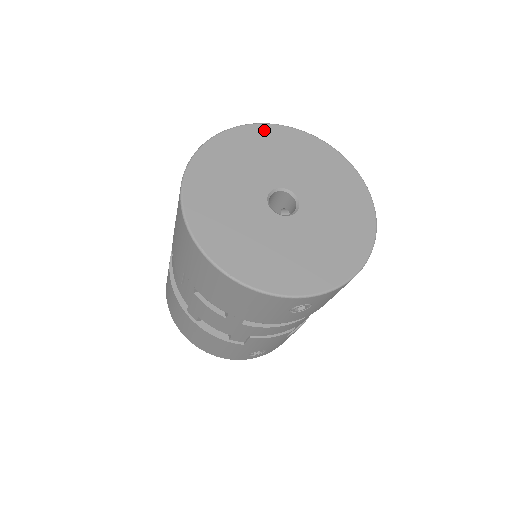
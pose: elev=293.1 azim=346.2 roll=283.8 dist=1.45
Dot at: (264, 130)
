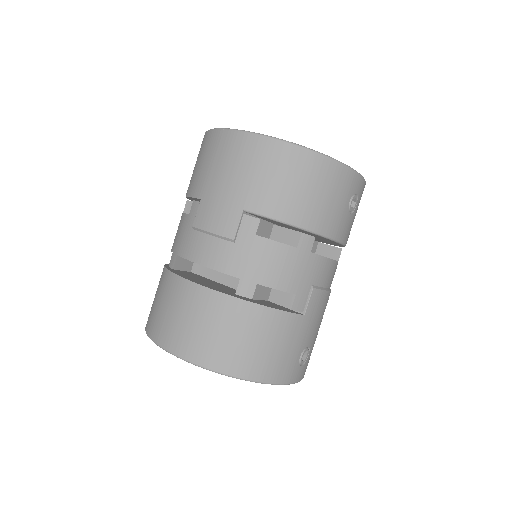
Dot at: occluded
